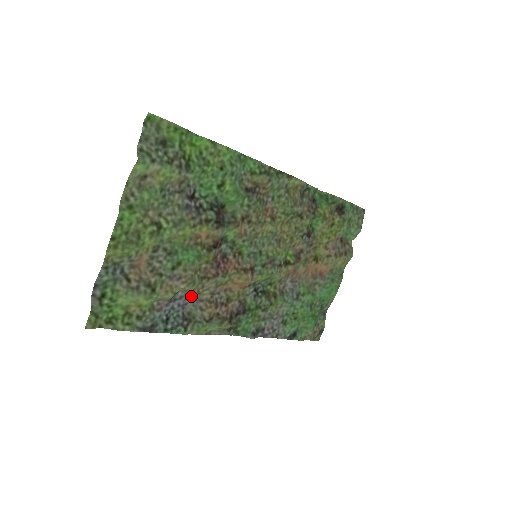
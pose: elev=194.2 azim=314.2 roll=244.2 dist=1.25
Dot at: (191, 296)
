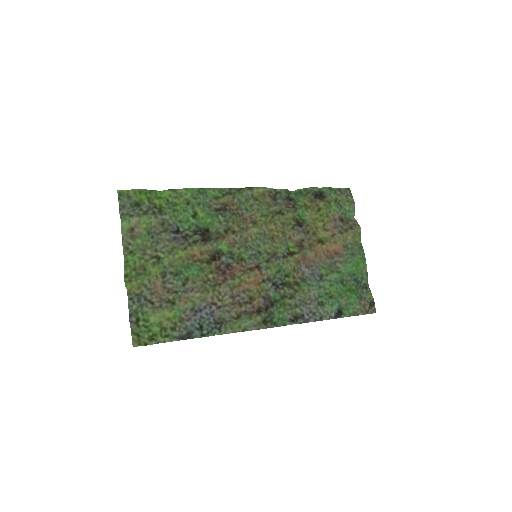
Dot at: (214, 304)
